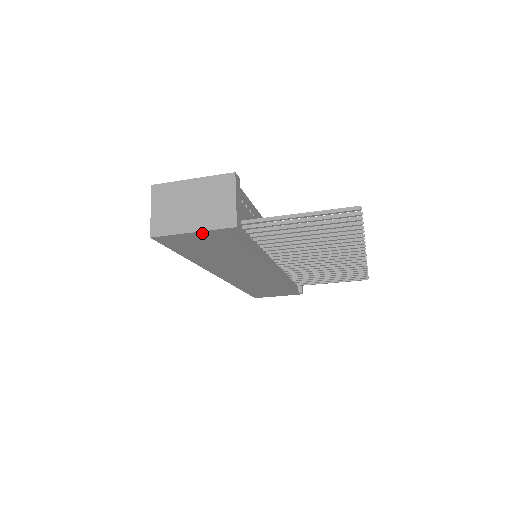
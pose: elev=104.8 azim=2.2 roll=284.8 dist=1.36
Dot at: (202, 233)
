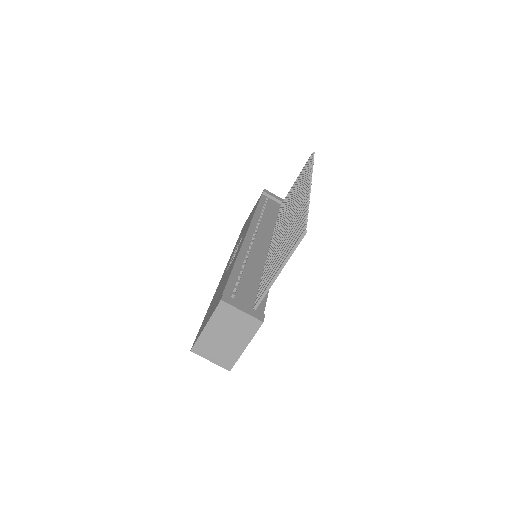
Dot at: (249, 340)
